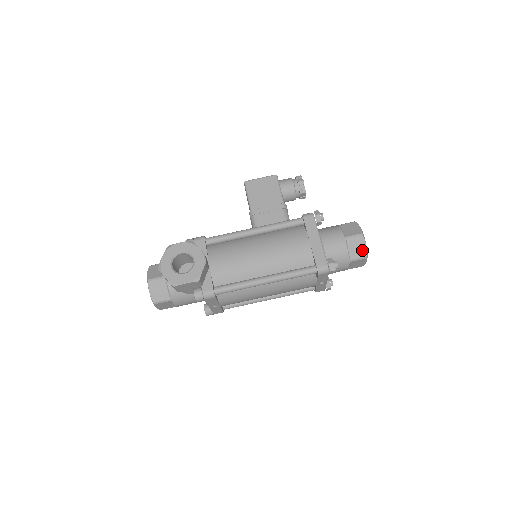
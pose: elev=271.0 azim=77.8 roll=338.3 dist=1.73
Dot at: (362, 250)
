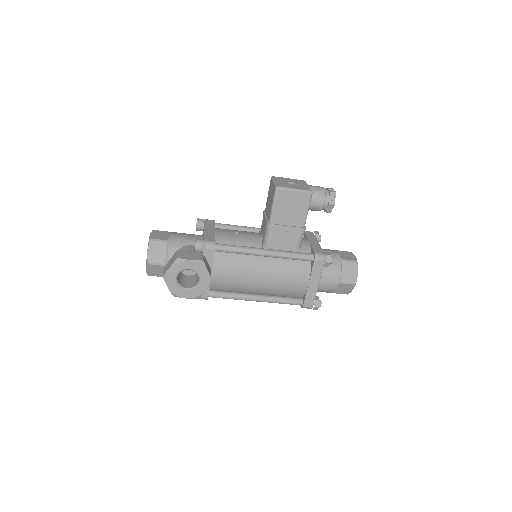
Dot at: (347, 291)
